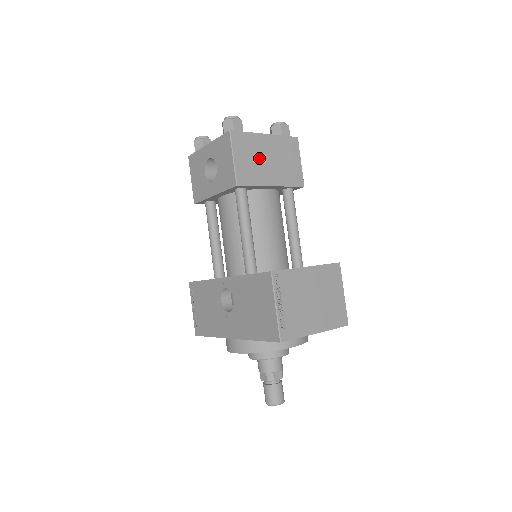
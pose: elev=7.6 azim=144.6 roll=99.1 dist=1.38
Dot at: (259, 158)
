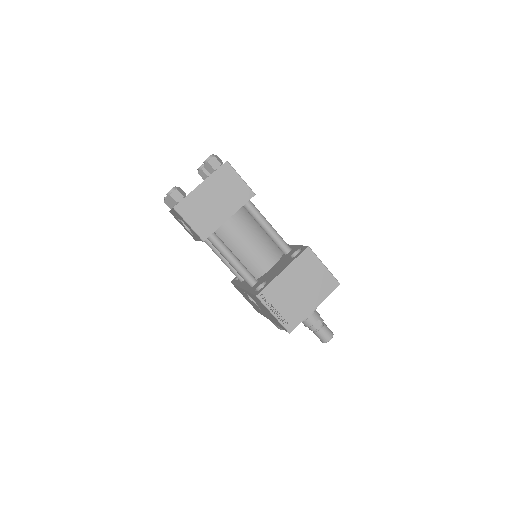
Dot at: (207, 207)
